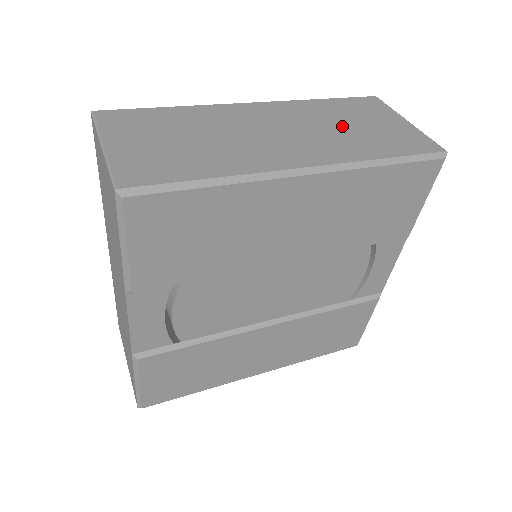
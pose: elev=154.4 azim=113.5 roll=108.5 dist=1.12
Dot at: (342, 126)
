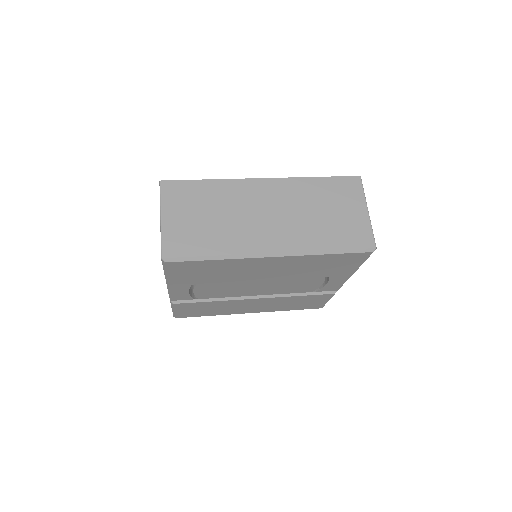
Dot at: (316, 212)
